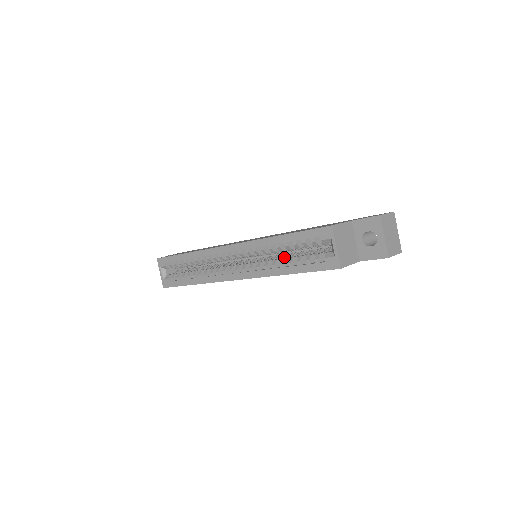
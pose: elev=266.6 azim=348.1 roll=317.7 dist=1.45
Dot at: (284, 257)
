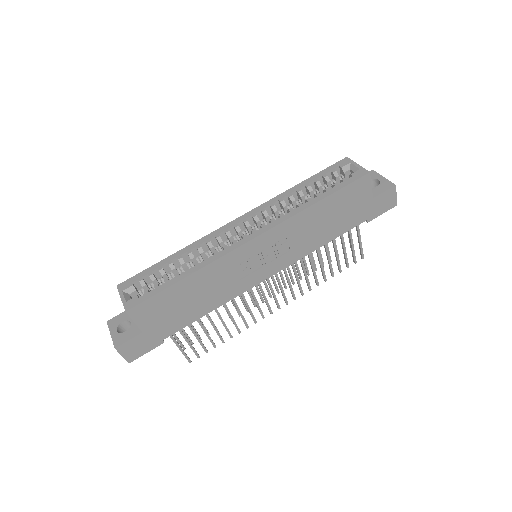
Dot at: occluded
